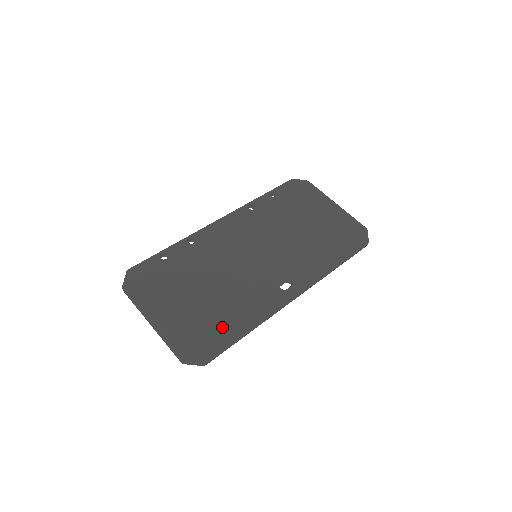
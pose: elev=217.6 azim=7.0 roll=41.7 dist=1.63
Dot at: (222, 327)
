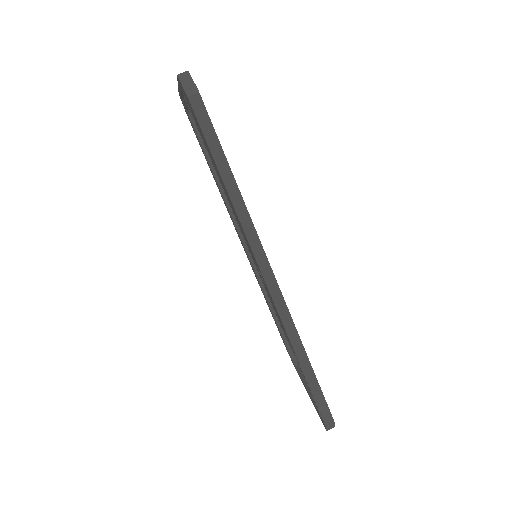
Dot at: occluded
